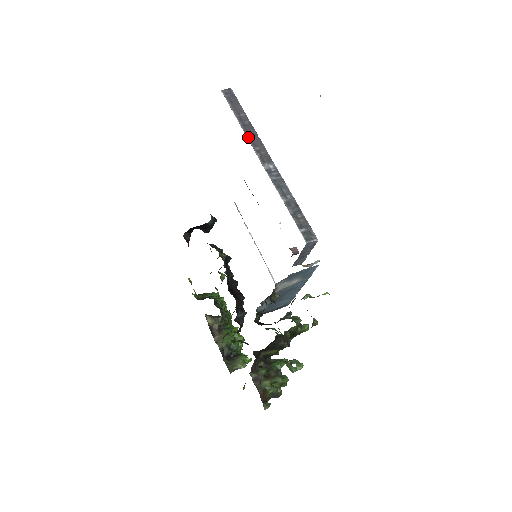
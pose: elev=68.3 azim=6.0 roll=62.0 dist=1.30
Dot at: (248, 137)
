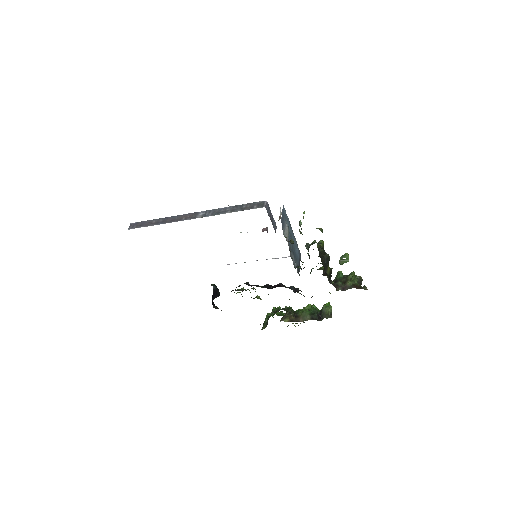
Dot at: occluded
